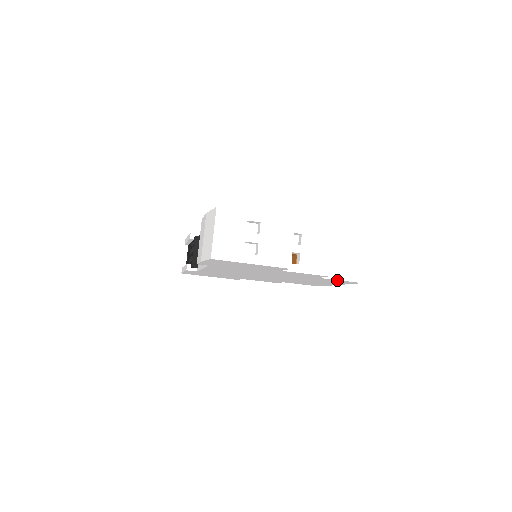
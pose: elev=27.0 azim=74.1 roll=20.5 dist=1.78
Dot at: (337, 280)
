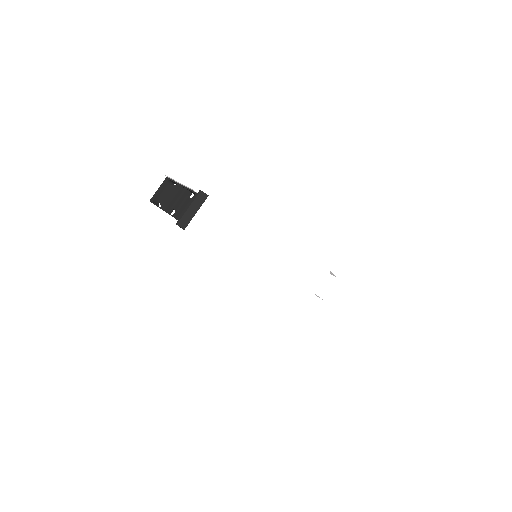
Dot at: occluded
